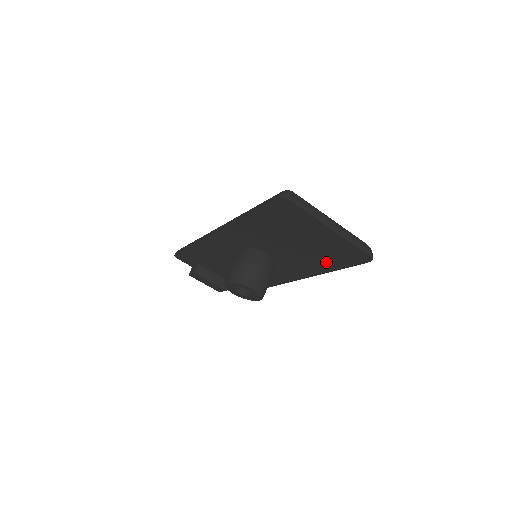
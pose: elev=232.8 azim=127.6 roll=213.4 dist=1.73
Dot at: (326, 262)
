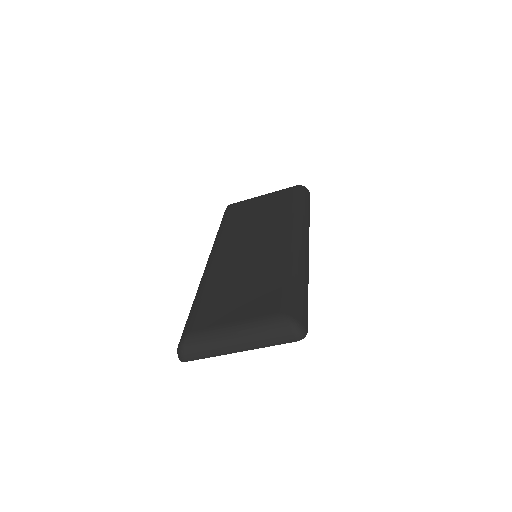
Dot at: occluded
